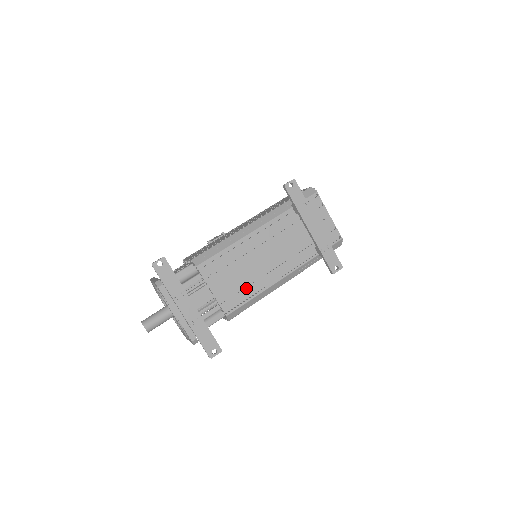
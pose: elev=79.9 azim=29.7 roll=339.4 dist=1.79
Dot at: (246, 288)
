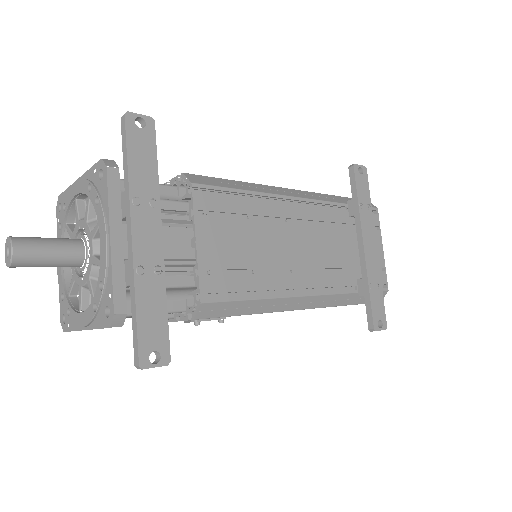
Dot at: (251, 275)
